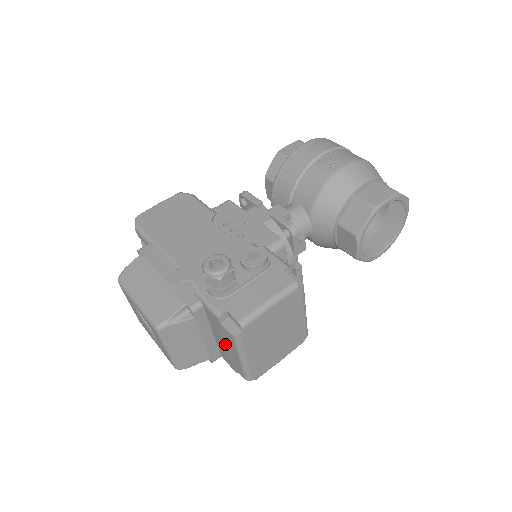
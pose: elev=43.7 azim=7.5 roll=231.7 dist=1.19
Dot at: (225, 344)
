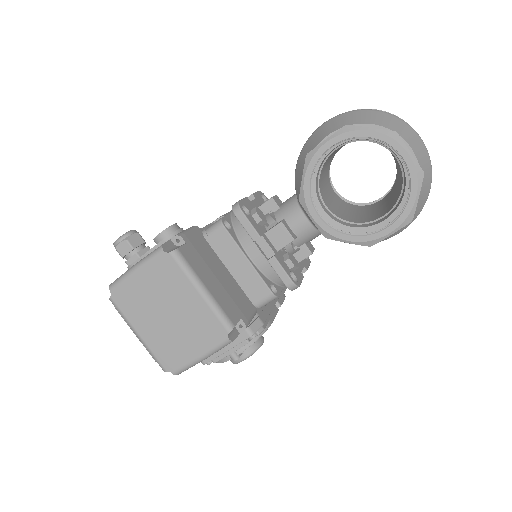
Dot at: occluded
